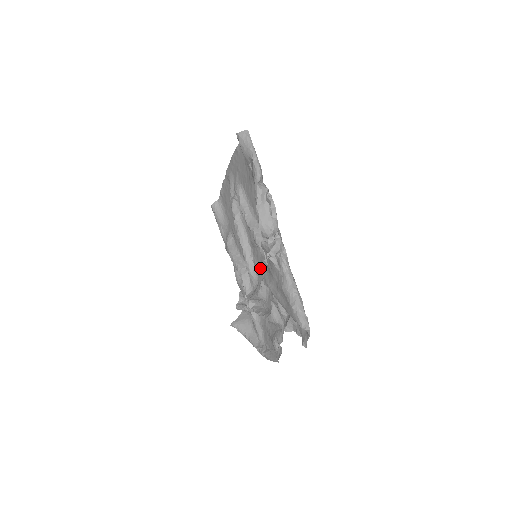
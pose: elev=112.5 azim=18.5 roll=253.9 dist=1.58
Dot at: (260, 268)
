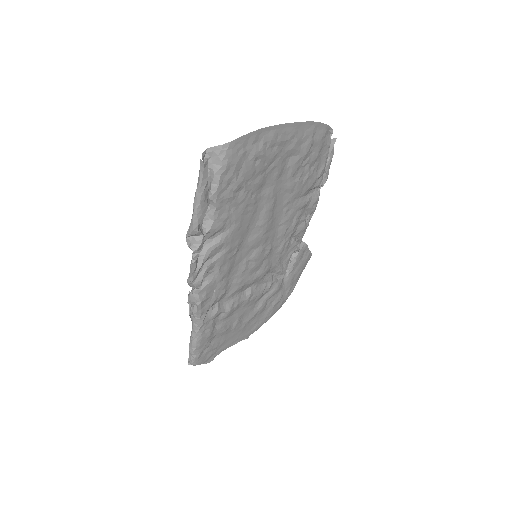
Dot at: (257, 267)
